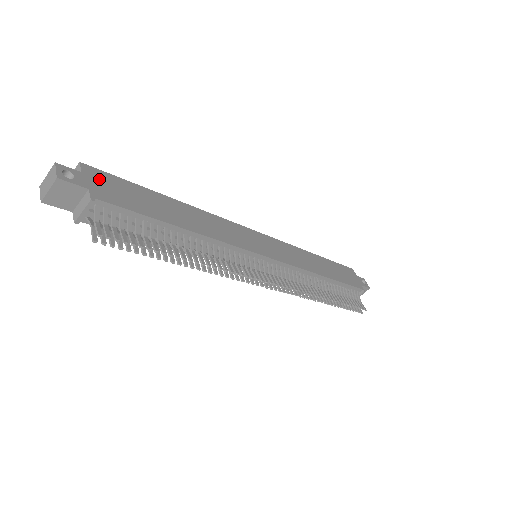
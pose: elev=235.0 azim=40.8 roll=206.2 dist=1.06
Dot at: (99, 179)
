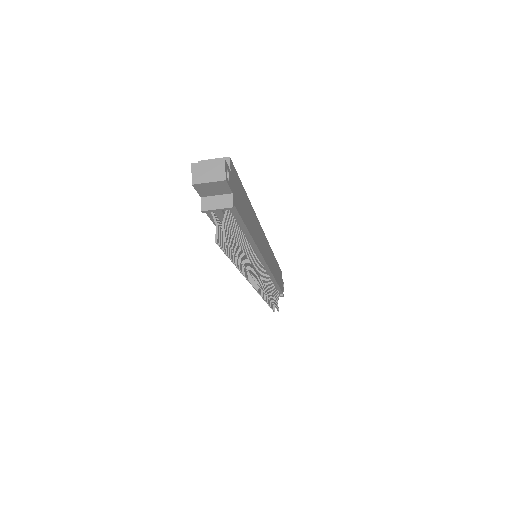
Dot at: (234, 179)
